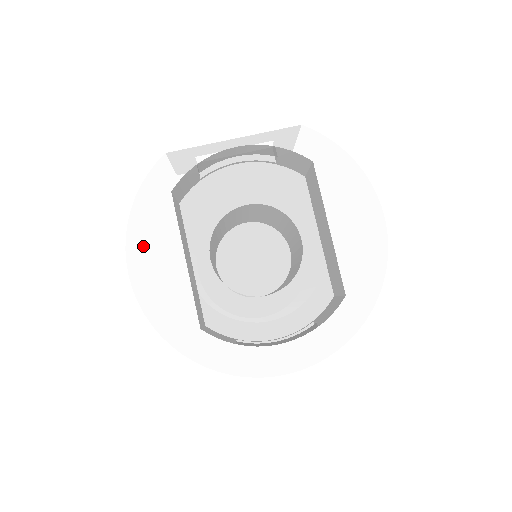
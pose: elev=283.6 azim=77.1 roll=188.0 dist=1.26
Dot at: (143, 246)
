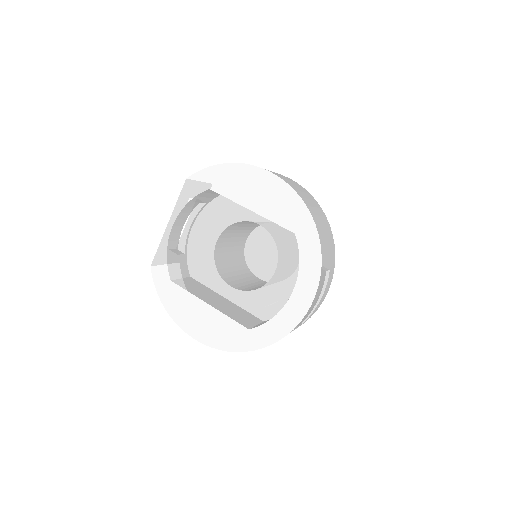
Dot at: (186, 319)
